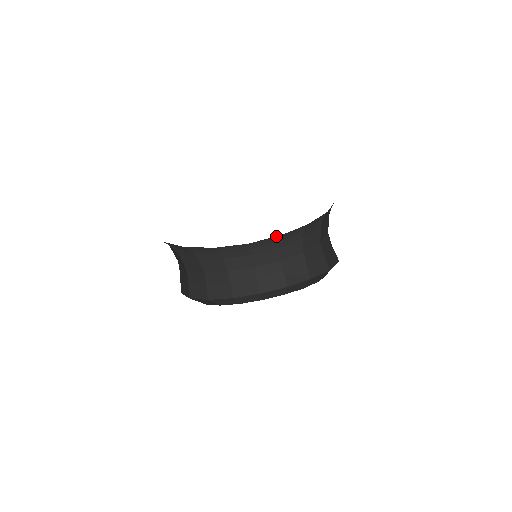
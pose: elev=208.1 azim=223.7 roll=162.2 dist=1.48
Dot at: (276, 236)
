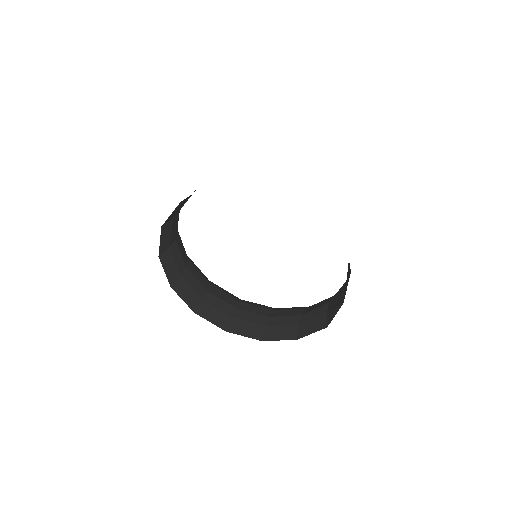
Dot at: occluded
